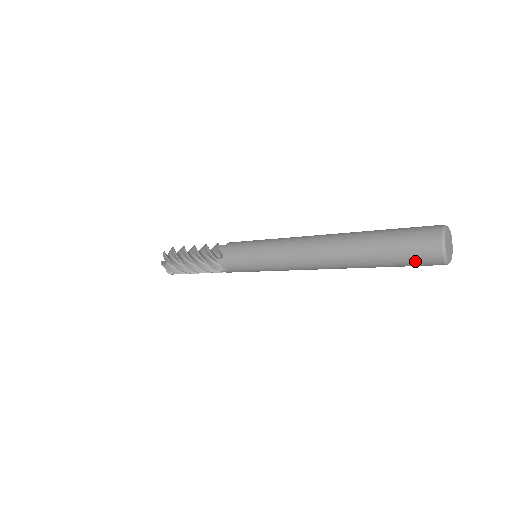
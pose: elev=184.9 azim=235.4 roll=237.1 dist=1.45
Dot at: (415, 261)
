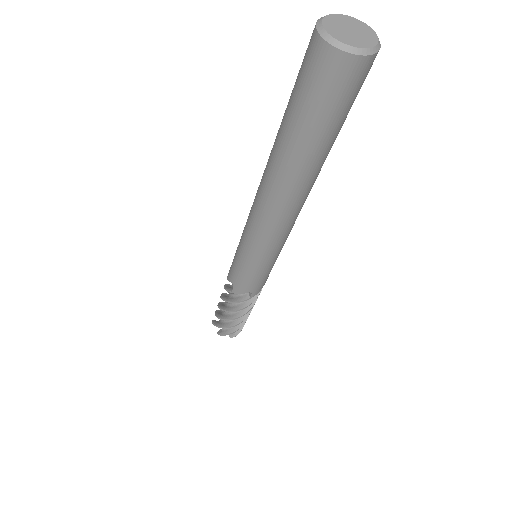
Dot at: (334, 95)
